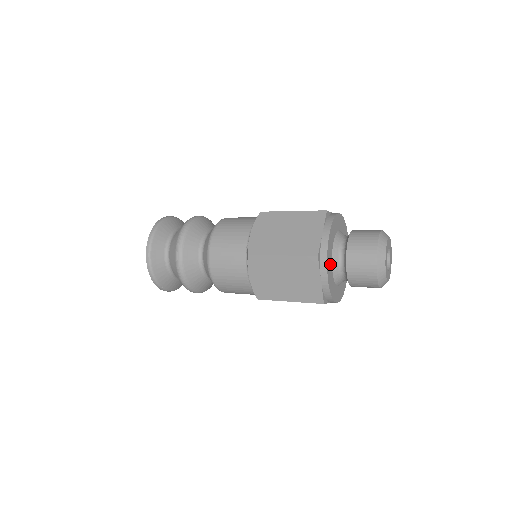
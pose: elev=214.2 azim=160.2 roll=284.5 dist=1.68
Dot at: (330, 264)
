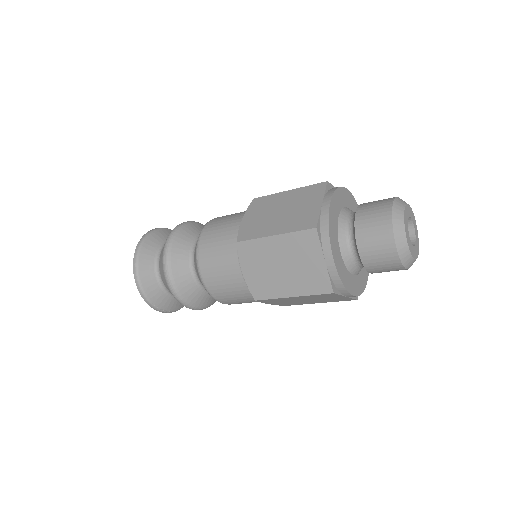
Dot at: (335, 241)
